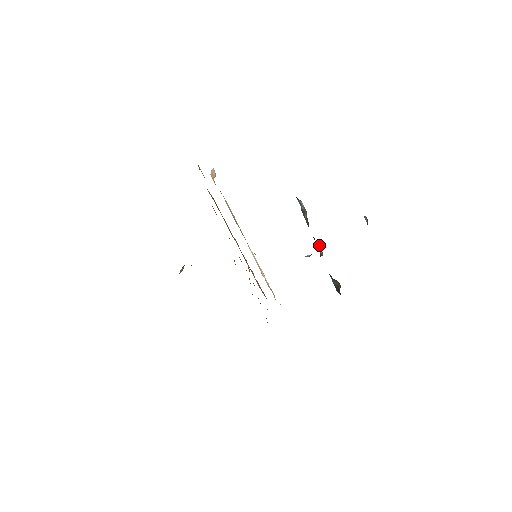
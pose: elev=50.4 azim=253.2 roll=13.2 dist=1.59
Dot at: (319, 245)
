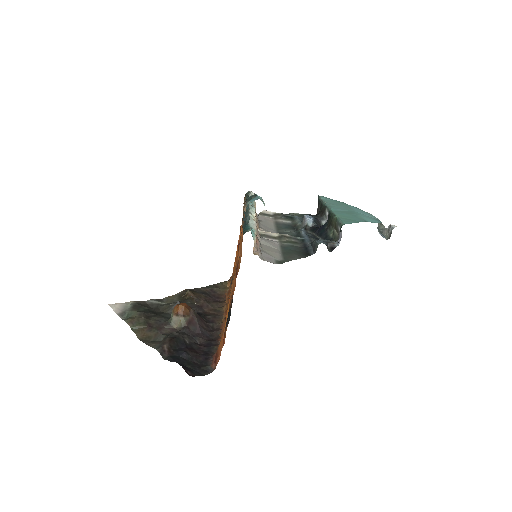
Dot at: occluded
